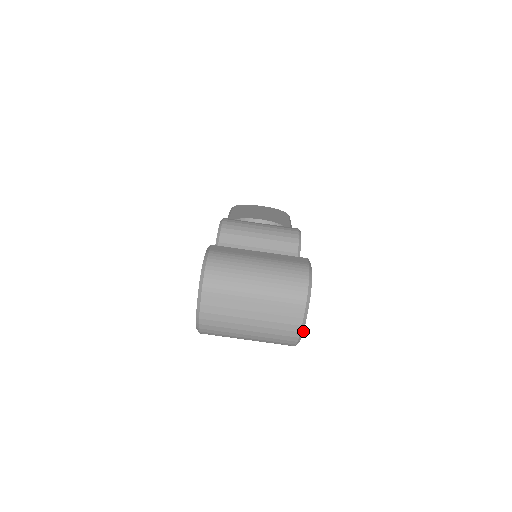
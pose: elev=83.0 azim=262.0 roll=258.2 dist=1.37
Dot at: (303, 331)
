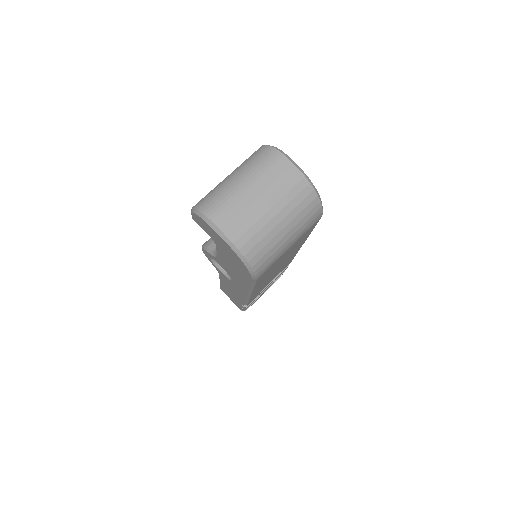
Dot at: (307, 176)
